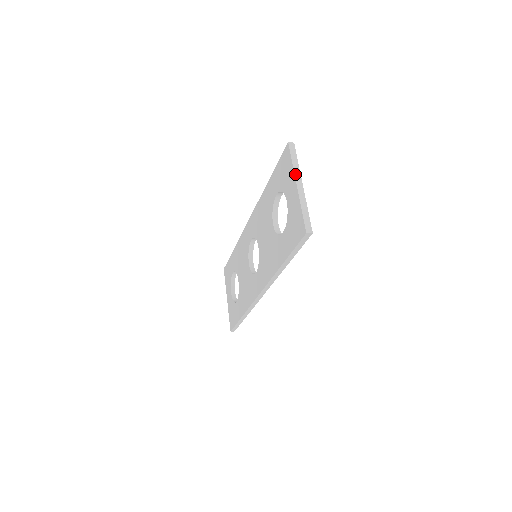
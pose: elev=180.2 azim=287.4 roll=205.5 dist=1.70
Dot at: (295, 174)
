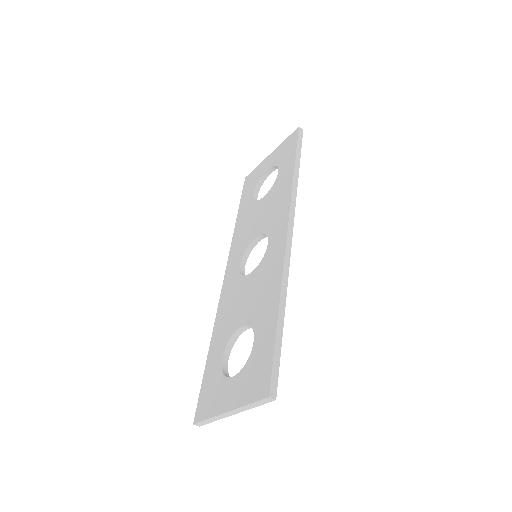
Dot at: (264, 160)
